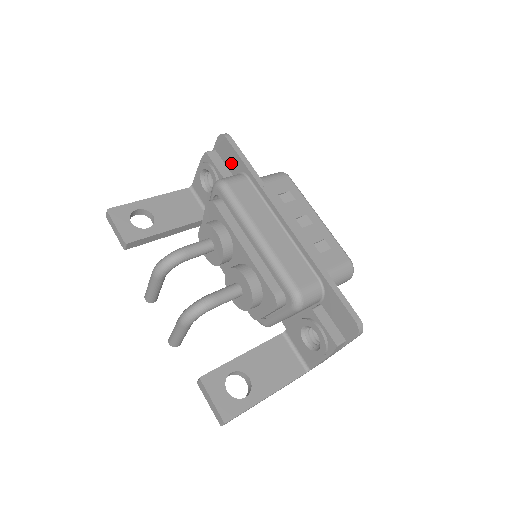
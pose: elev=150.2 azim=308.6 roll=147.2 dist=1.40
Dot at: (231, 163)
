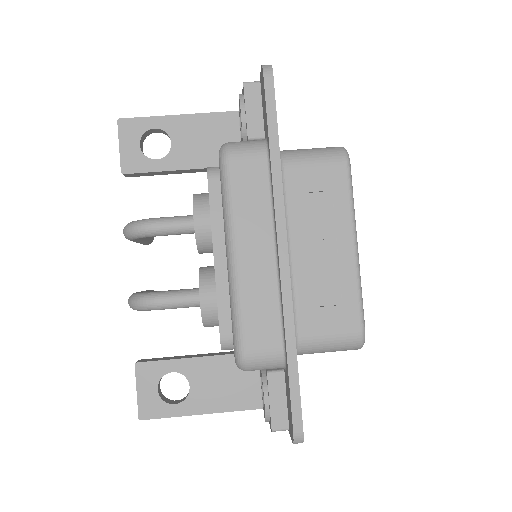
Dot at: (264, 117)
